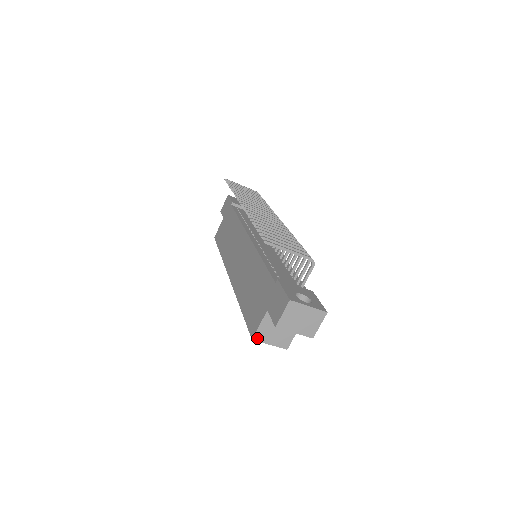
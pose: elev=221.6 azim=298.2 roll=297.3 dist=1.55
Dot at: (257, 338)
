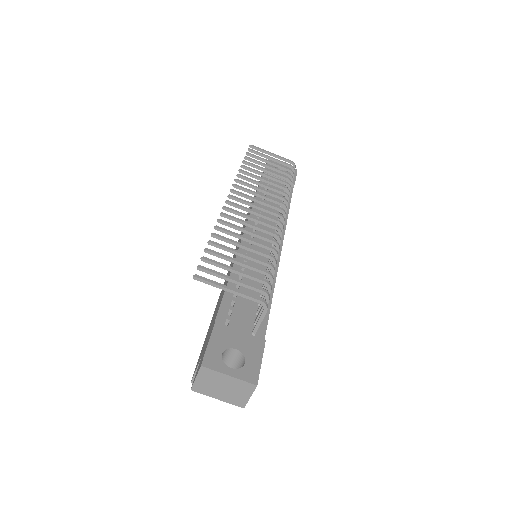
Dot at: occluded
